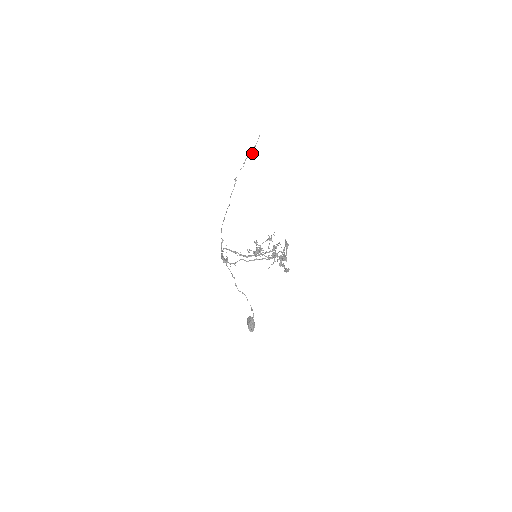
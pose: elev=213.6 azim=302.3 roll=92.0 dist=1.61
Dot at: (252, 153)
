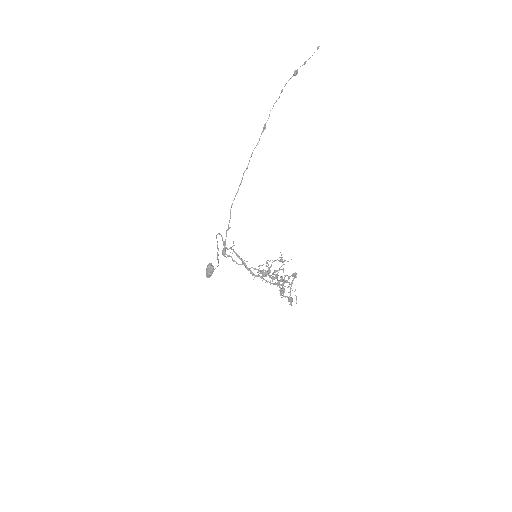
Dot at: (297, 73)
